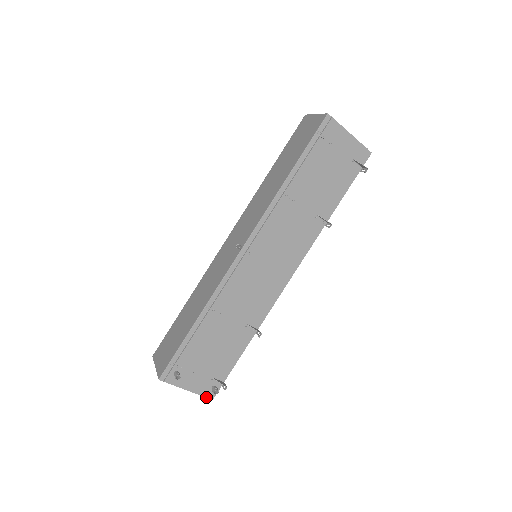
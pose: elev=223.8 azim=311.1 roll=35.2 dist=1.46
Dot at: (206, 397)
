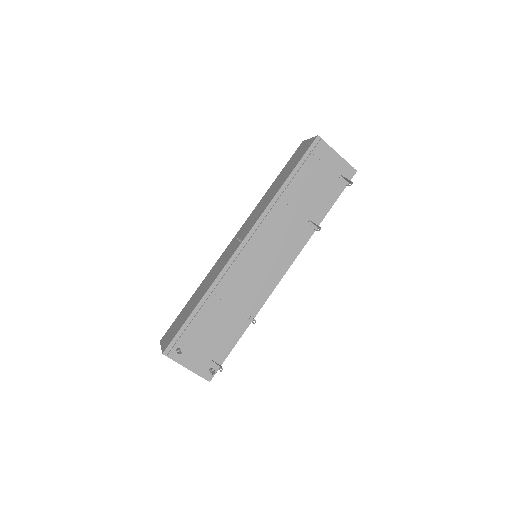
Dot at: (204, 378)
